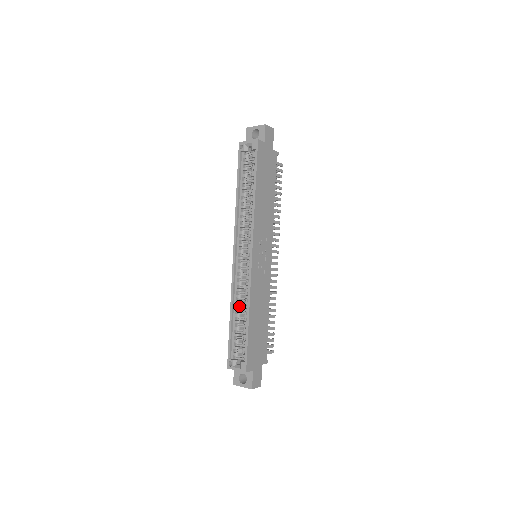
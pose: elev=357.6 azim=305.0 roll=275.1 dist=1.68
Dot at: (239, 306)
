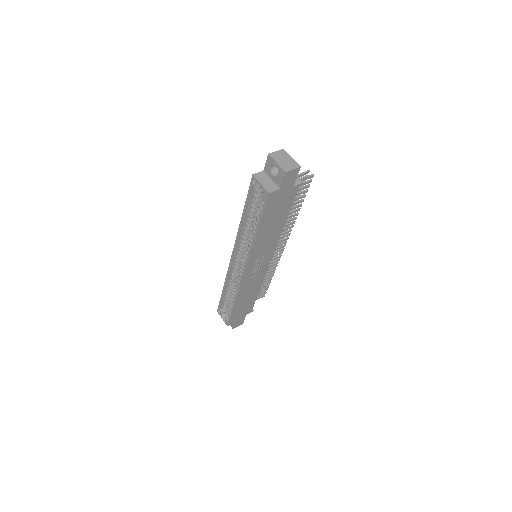
Dot at: (231, 287)
